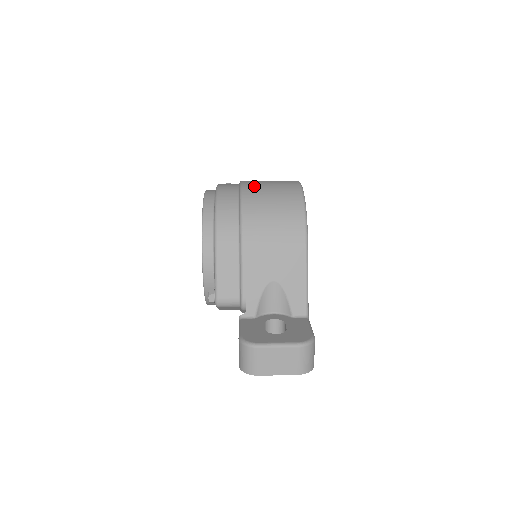
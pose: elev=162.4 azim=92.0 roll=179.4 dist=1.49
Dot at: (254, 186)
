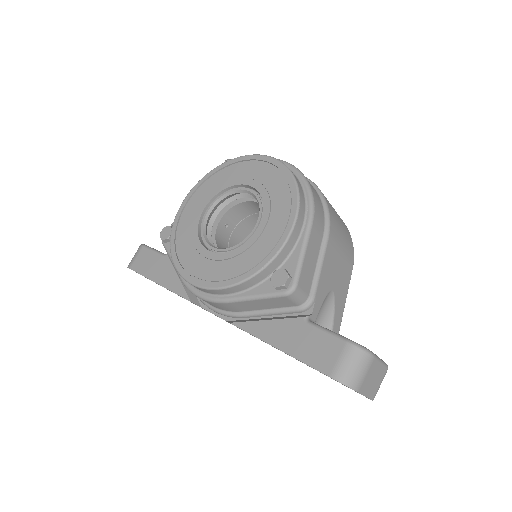
Dot at: occluded
